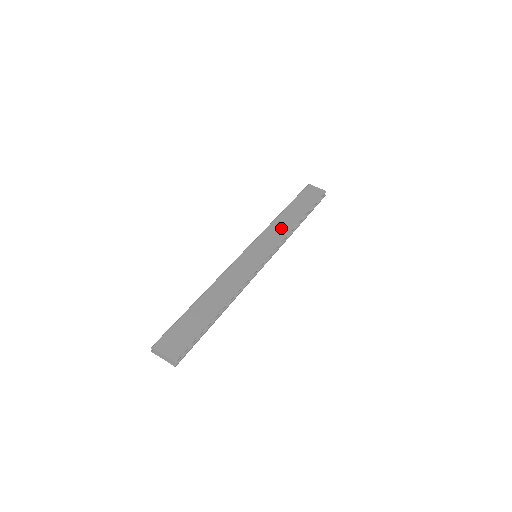
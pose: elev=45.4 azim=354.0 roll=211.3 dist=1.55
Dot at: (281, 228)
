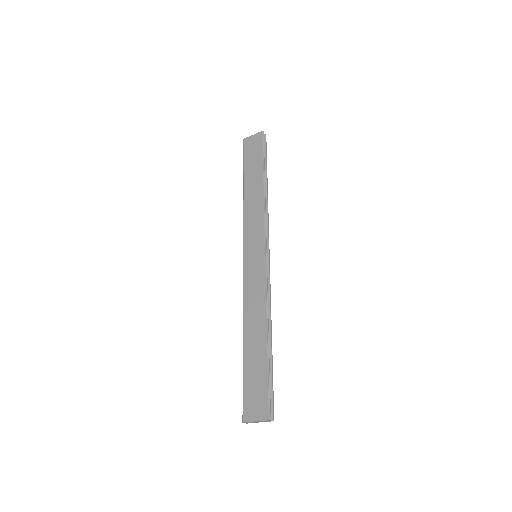
Dot at: (254, 209)
